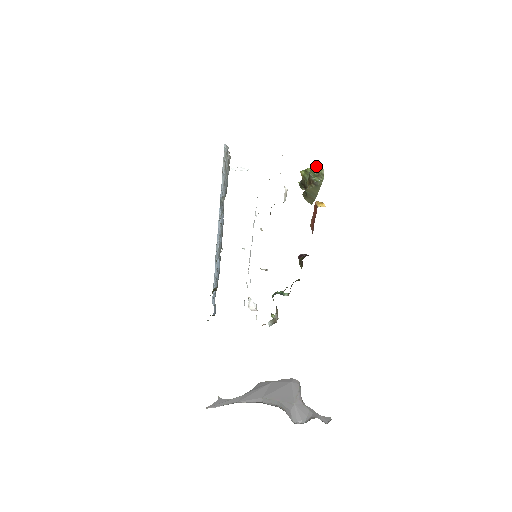
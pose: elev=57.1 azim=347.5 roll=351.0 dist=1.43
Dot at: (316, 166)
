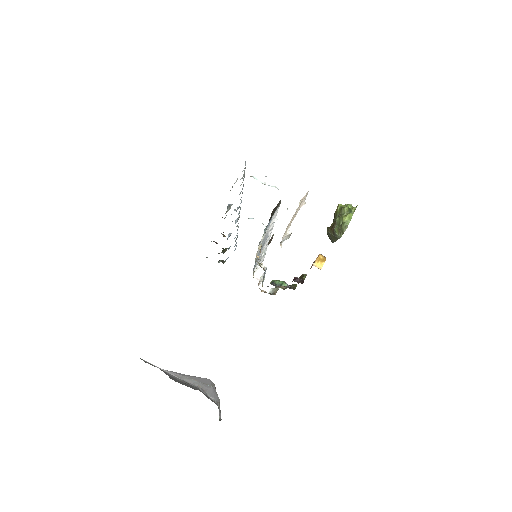
Dot at: (347, 216)
